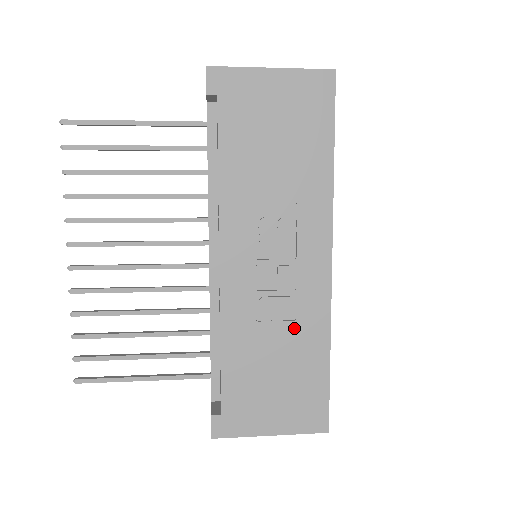
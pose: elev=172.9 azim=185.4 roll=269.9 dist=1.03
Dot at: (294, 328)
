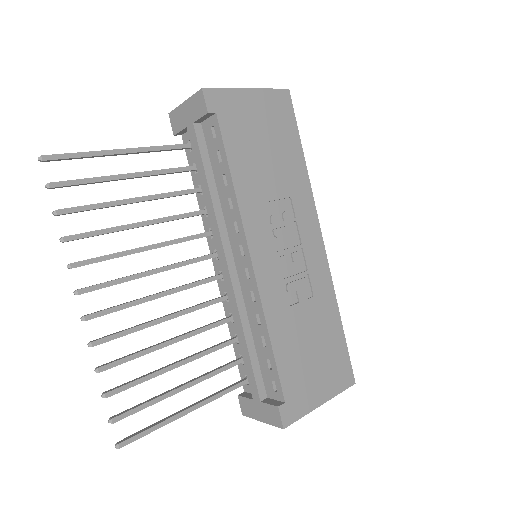
Dot at: (314, 303)
